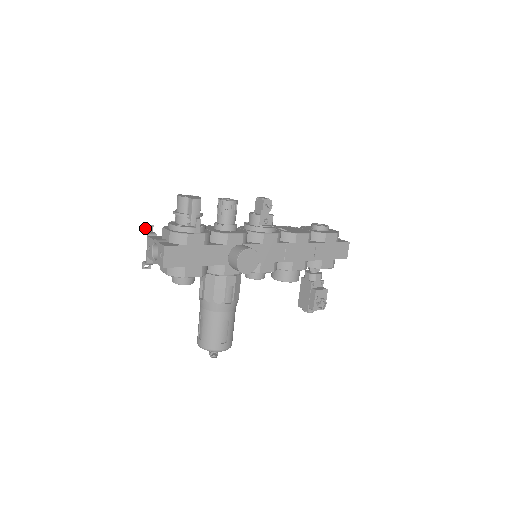
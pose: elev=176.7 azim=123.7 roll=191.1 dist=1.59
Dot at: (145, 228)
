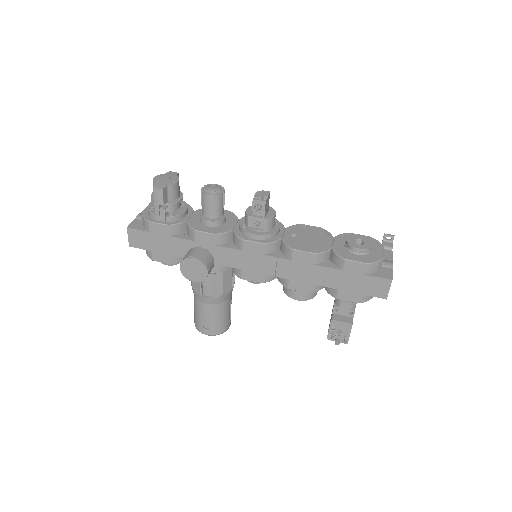
Dot at: occluded
